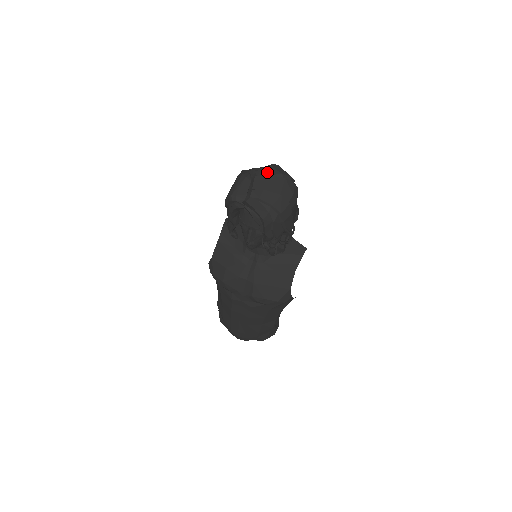
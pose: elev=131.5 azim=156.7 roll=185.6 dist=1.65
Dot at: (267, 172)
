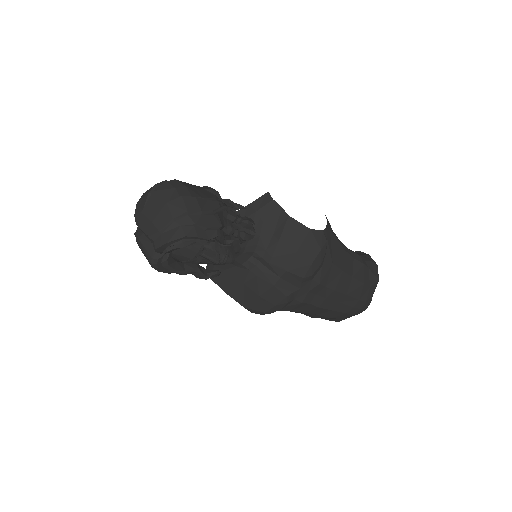
Dot at: (140, 211)
